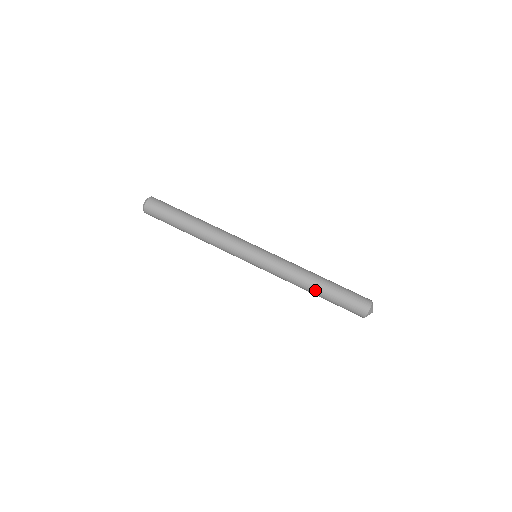
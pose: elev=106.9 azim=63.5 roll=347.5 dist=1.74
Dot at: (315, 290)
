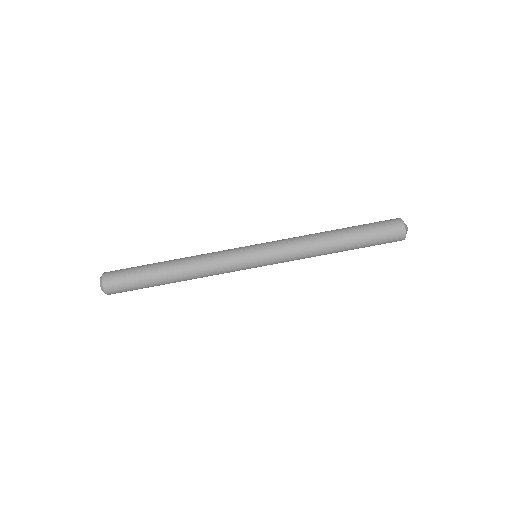
Dot at: (340, 251)
